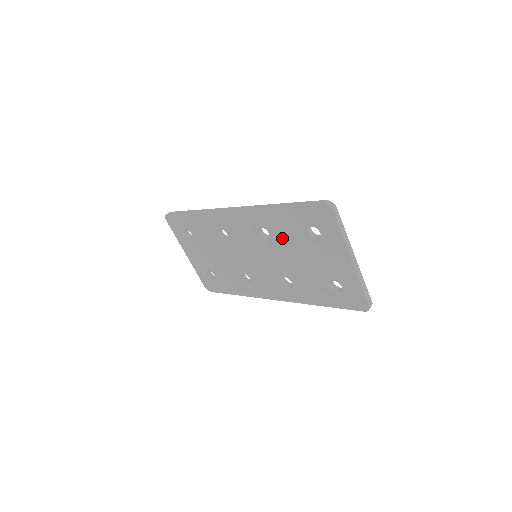
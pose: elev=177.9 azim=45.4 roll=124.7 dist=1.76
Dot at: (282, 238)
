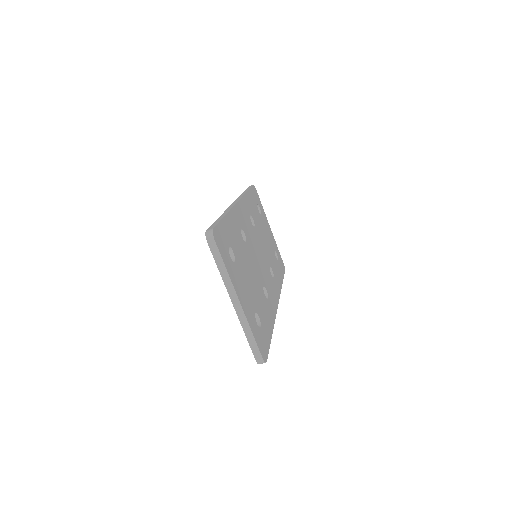
Dot at: occluded
